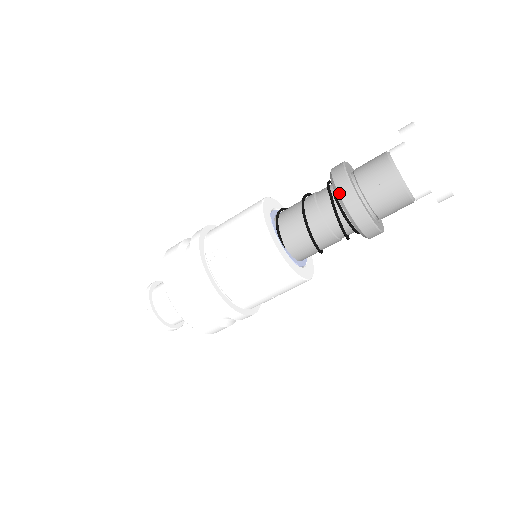
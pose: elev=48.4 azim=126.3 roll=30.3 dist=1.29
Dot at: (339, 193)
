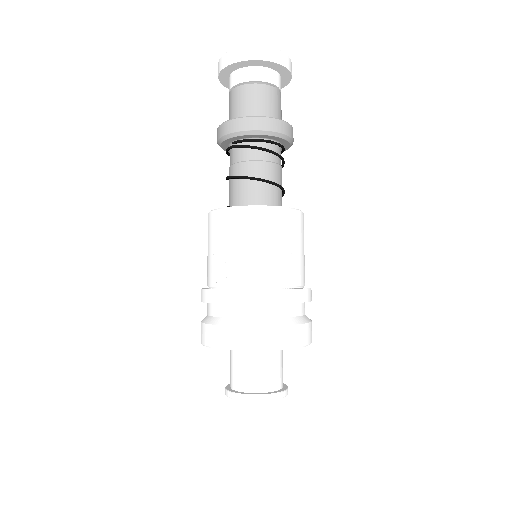
Dot at: (229, 133)
